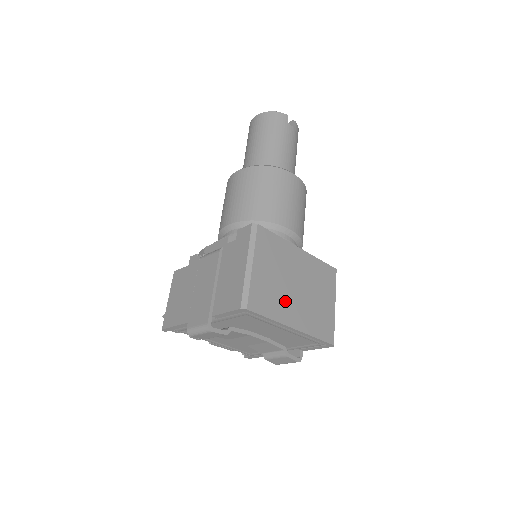
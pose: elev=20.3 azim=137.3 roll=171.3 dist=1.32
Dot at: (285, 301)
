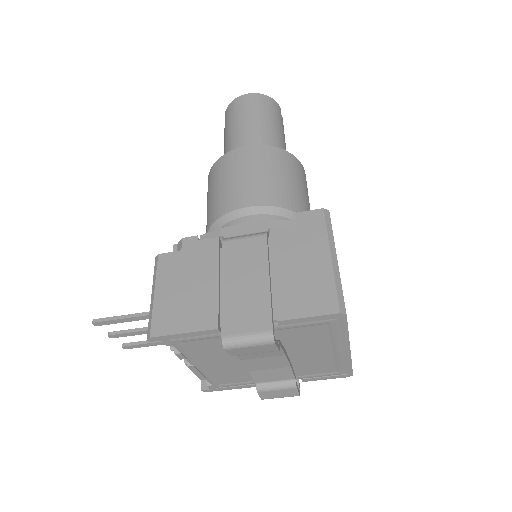
Dot at: occluded
